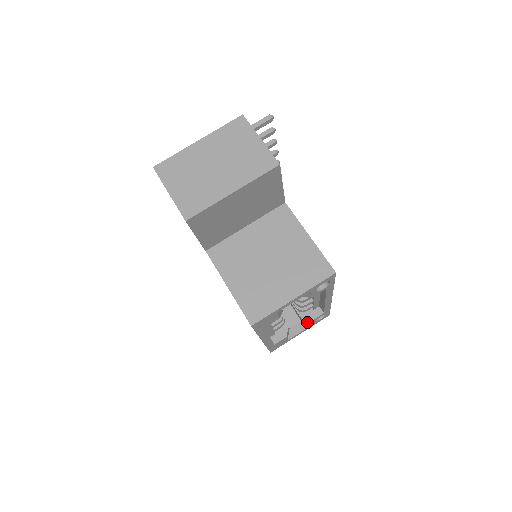
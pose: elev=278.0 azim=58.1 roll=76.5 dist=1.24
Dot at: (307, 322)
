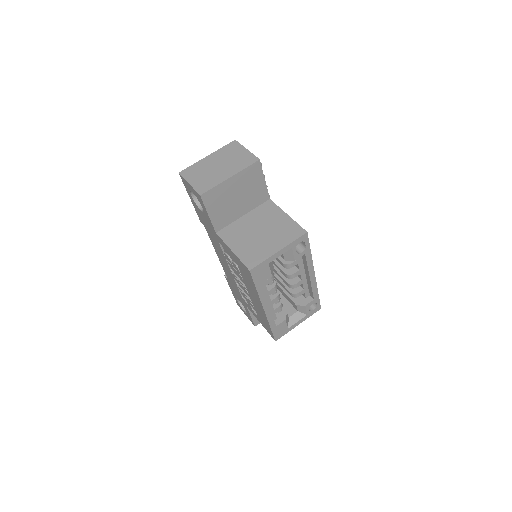
Dot at: (302, 312)
